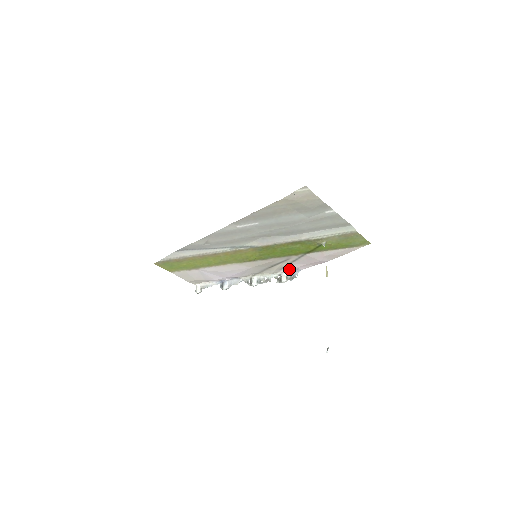
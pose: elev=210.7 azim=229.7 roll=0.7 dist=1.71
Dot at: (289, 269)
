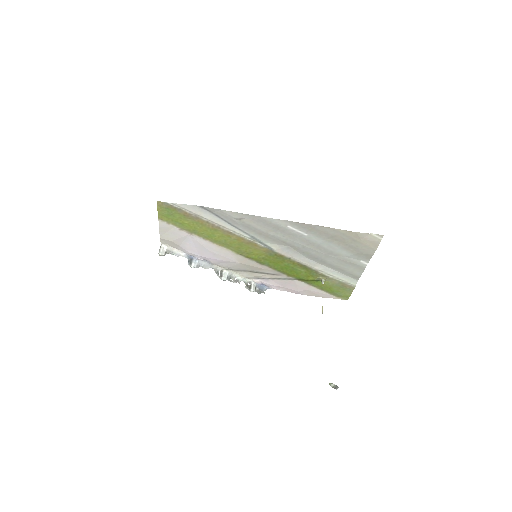
Dot at: (263, 282)
